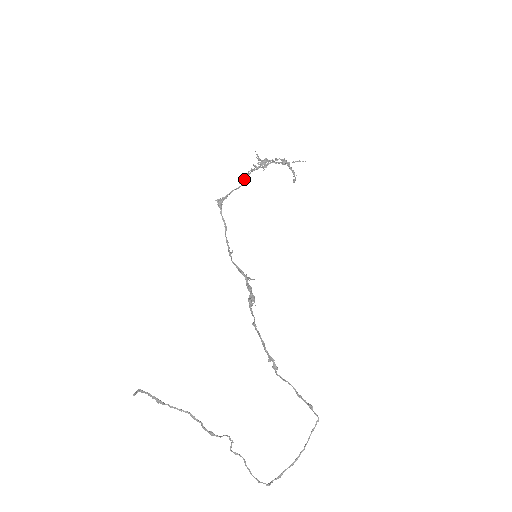
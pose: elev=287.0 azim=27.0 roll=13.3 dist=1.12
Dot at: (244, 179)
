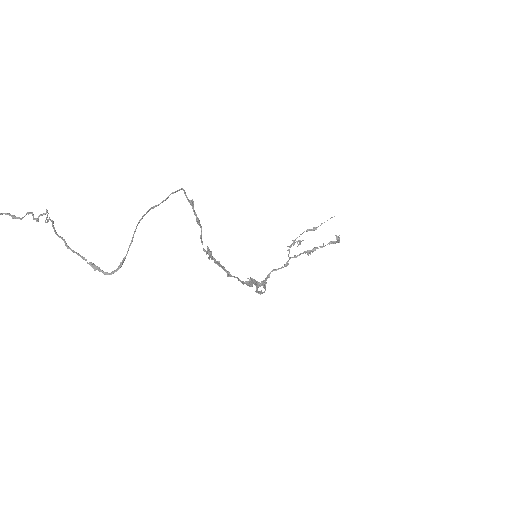
Dot at: (287, 263)
